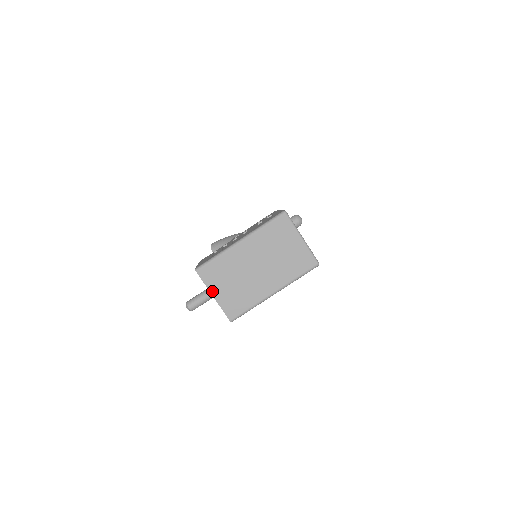
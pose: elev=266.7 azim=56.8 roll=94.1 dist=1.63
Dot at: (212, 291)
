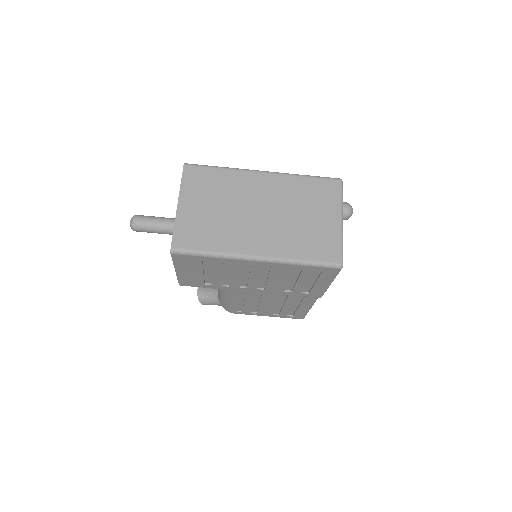
Dot at: (182, 198)
